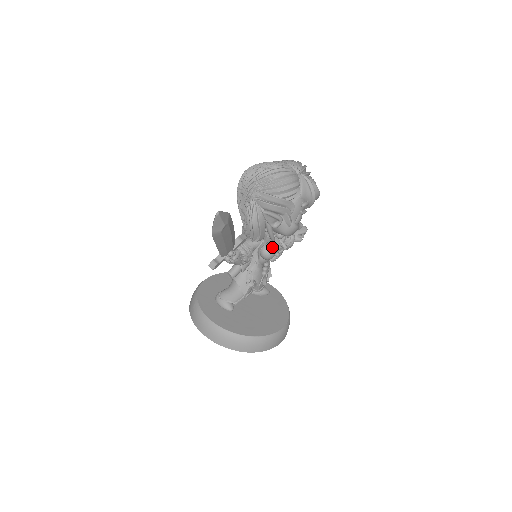
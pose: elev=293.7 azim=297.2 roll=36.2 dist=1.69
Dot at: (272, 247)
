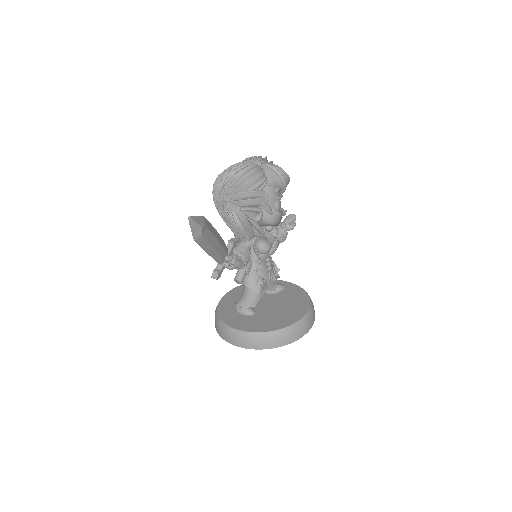
Dot at: (265, 240)
